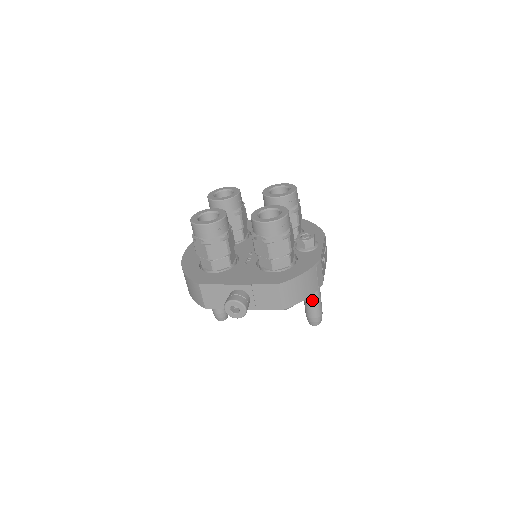
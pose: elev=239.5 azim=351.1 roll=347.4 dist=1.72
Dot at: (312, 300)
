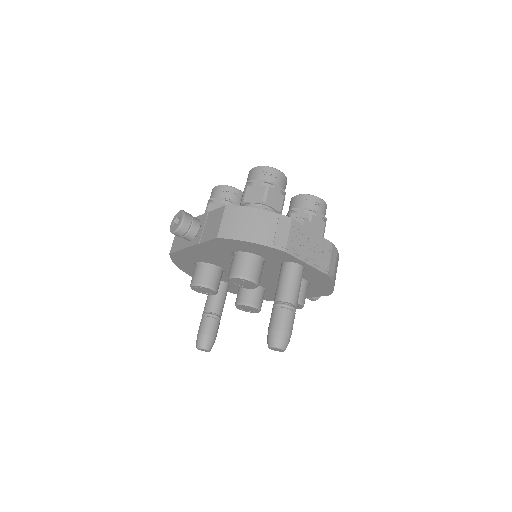
Dot at: (278, 299)
